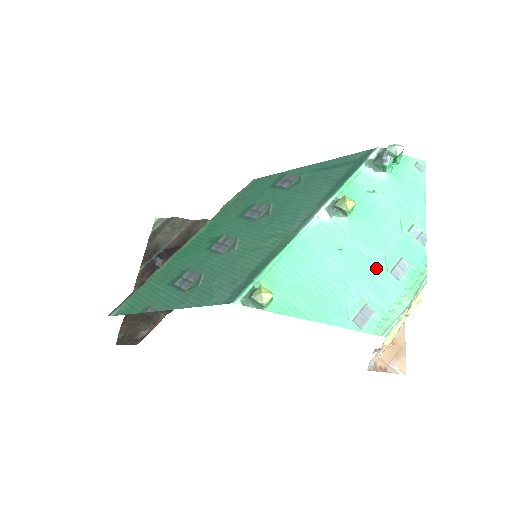
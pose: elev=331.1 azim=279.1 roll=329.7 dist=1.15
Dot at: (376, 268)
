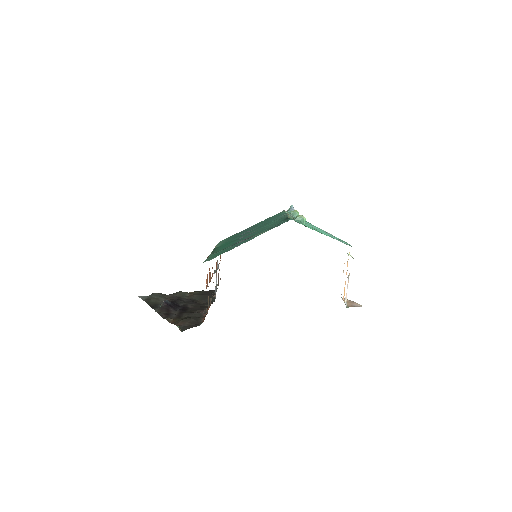
Dot at: occluded
